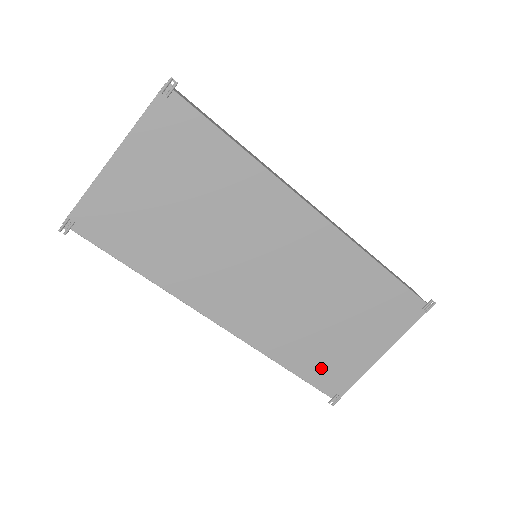
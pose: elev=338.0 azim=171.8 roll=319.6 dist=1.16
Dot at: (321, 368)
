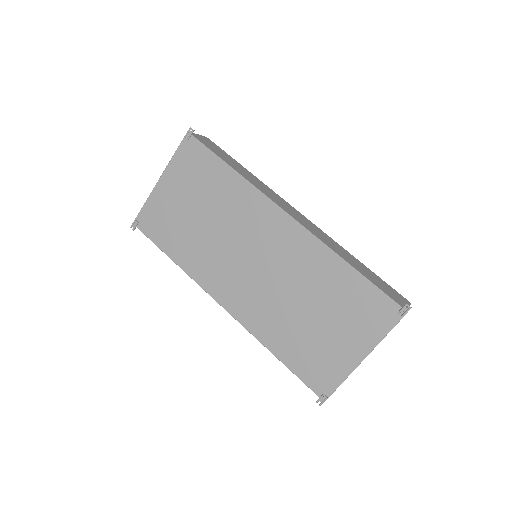
Dot at: (306, 362)
